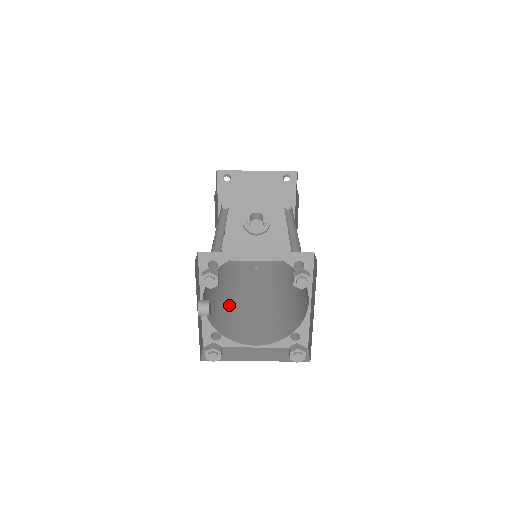
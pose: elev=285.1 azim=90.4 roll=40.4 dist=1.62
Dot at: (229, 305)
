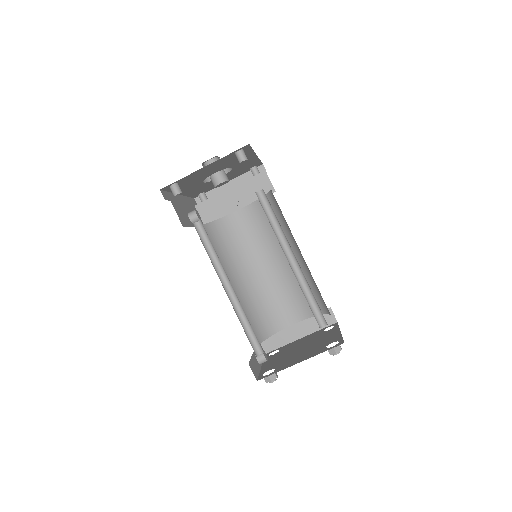
Dot at: (253, 293)
